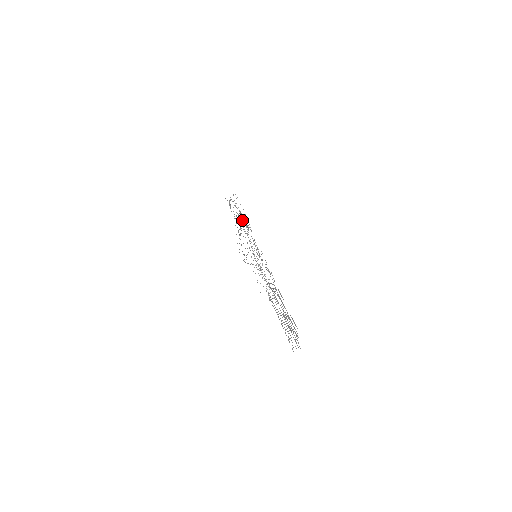
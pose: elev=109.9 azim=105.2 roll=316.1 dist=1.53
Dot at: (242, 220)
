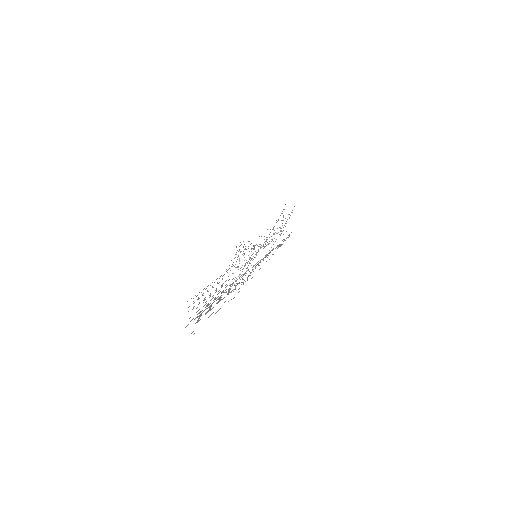
Dot at: (284, 240)
